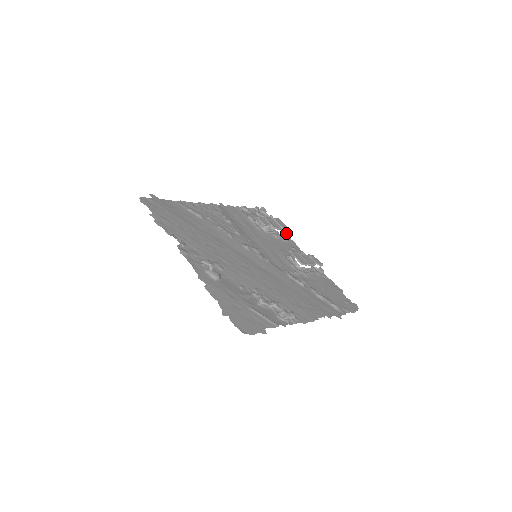
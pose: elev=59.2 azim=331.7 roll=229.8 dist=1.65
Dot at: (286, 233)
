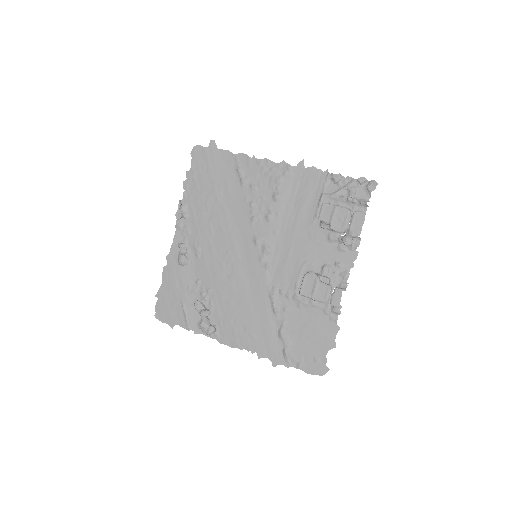
Dot at: (346, 241)
